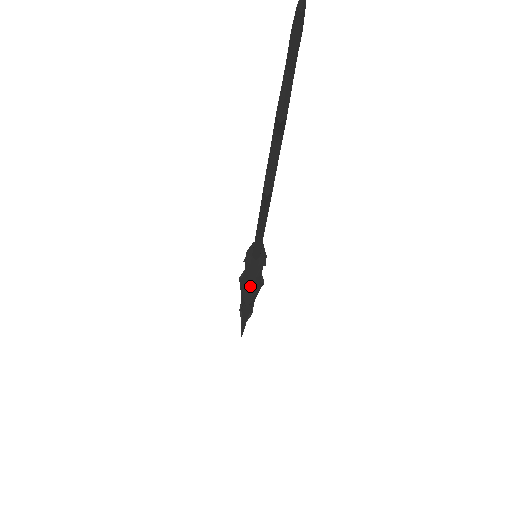
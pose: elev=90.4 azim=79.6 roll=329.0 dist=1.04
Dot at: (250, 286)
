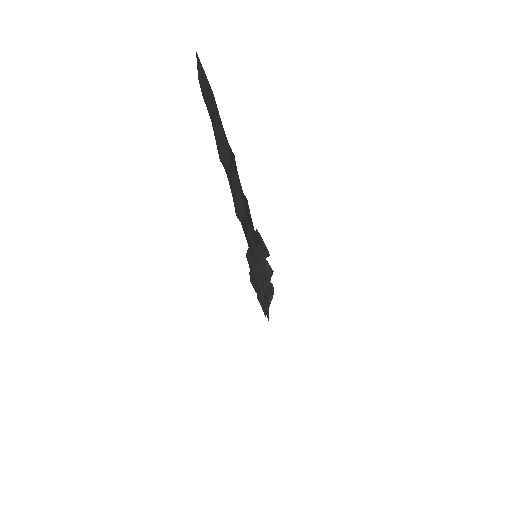
Dot at: (258, 285)
